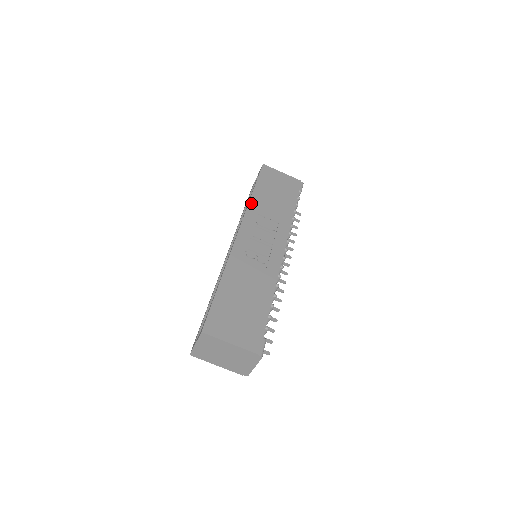
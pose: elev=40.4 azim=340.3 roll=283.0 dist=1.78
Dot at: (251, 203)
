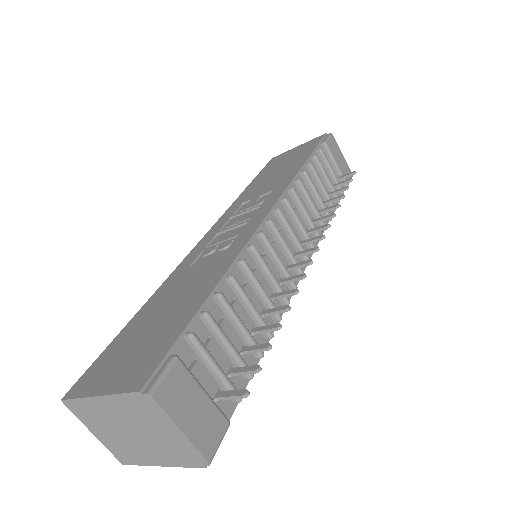
Dot at: (237, 200)
